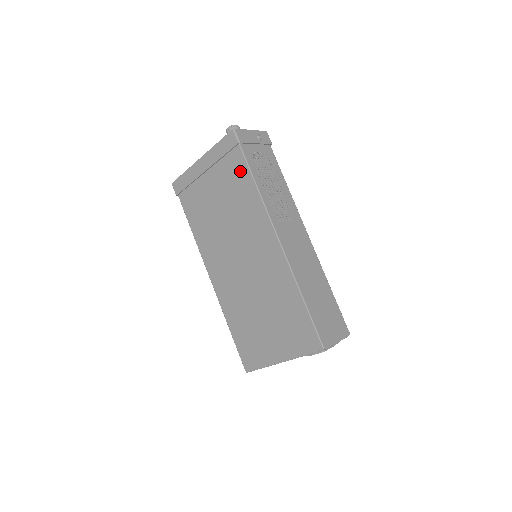
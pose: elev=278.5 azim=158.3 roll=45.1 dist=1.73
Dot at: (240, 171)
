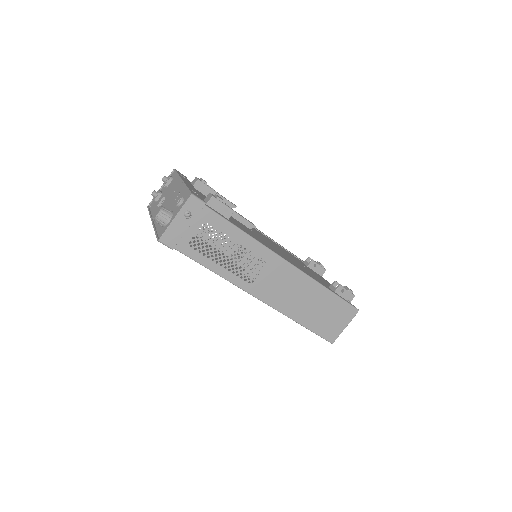
Dot at: occluded
